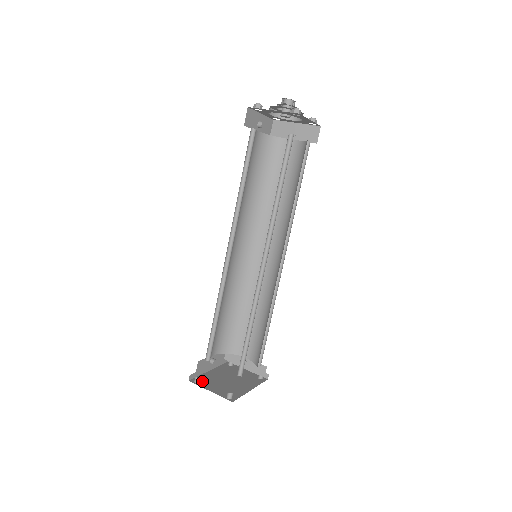
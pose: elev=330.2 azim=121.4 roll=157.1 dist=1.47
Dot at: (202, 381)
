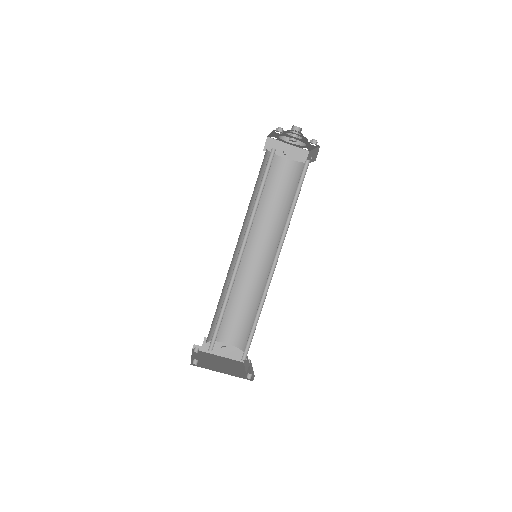
Dot at: (200, 353)
